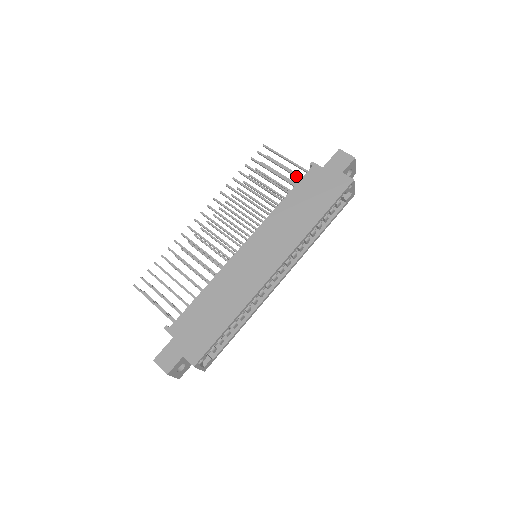
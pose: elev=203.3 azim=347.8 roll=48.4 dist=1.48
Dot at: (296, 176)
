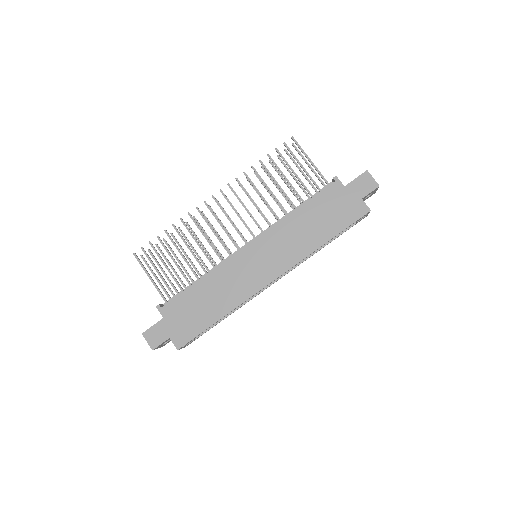
Dot at: (316, 186)
